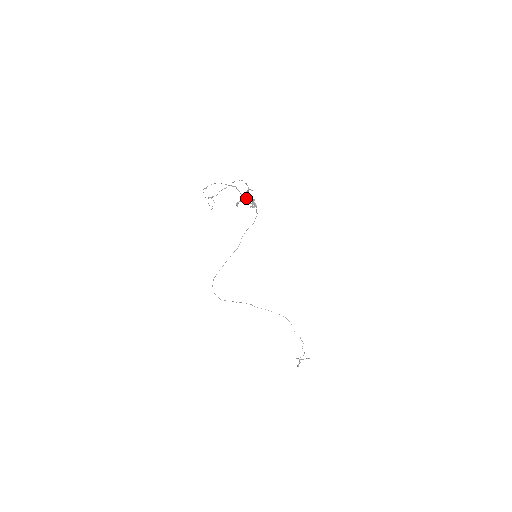
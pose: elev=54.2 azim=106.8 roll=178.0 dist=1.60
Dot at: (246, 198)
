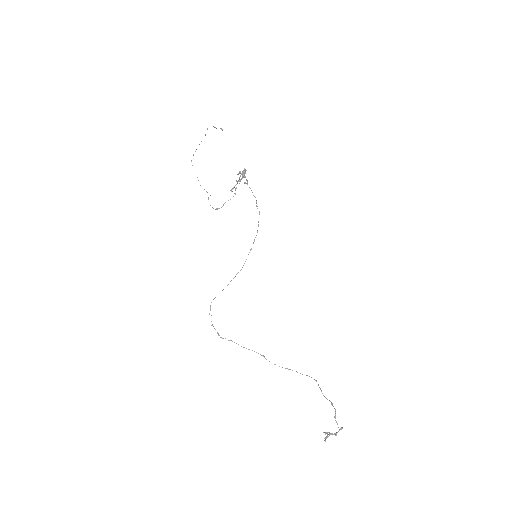
Dot at: (239, 178)
